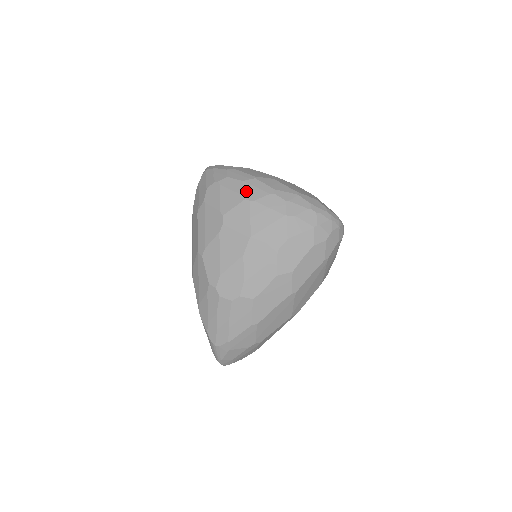
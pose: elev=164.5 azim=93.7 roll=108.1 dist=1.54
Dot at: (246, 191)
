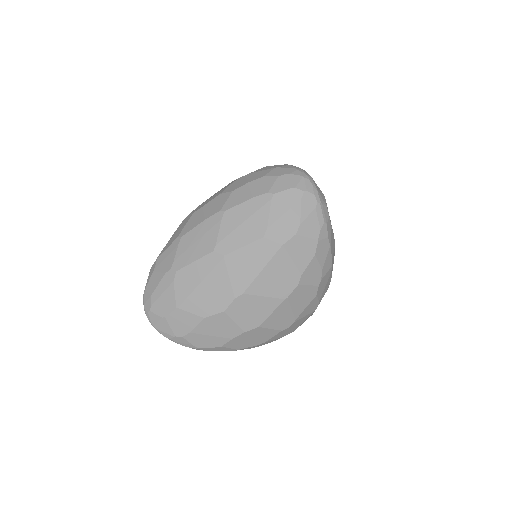
Dot at: occluded
